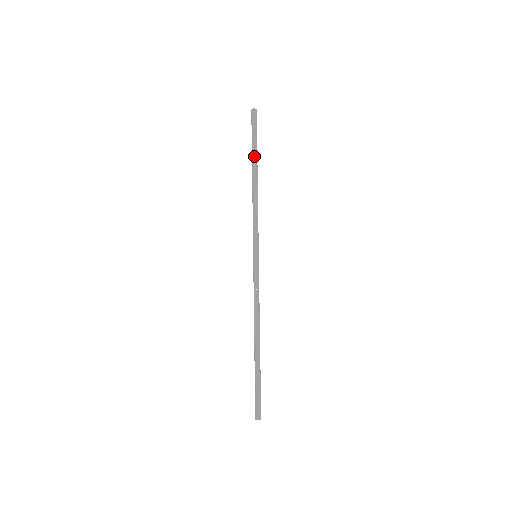
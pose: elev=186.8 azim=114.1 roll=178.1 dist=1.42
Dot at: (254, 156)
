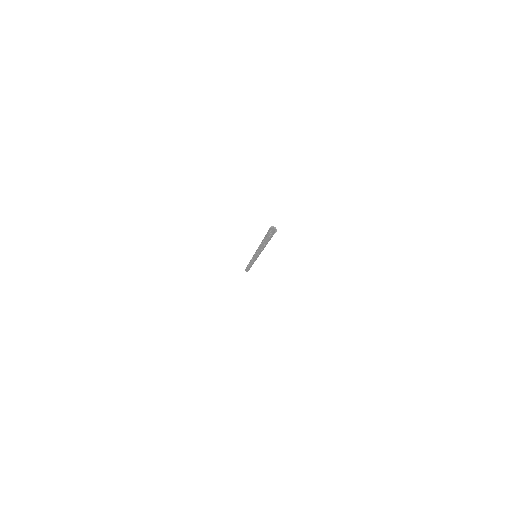
Dot at: (264, 244)
